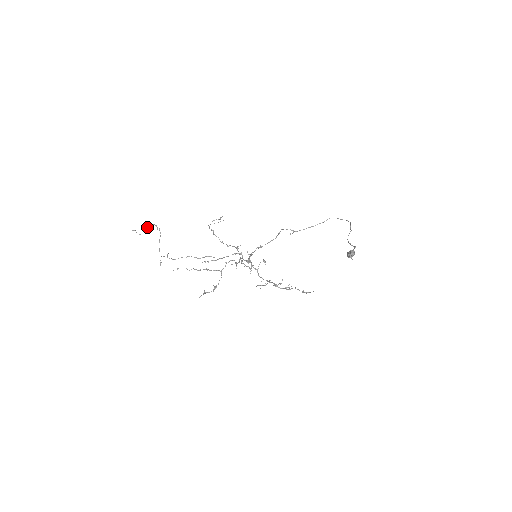
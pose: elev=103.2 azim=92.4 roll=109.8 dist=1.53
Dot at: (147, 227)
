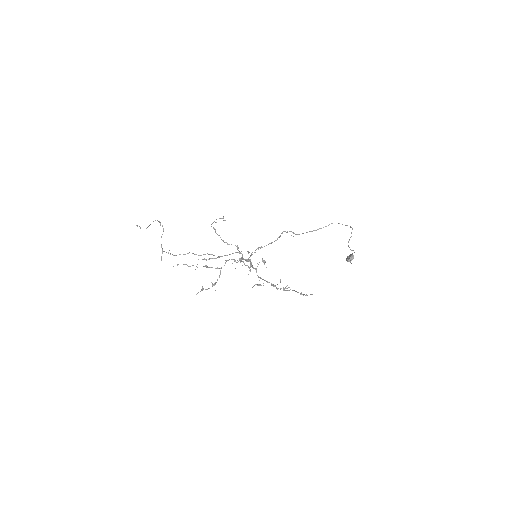
Dot at: occluded
